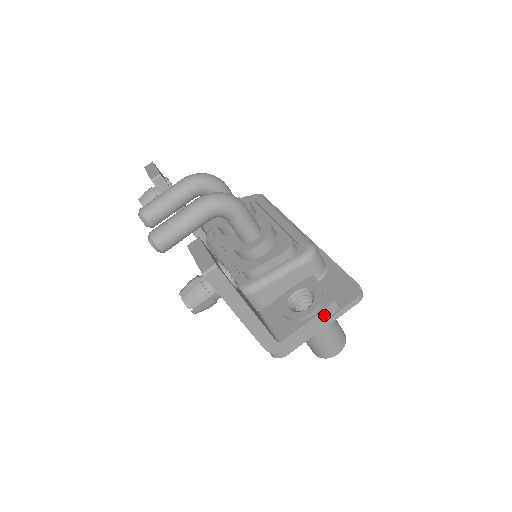
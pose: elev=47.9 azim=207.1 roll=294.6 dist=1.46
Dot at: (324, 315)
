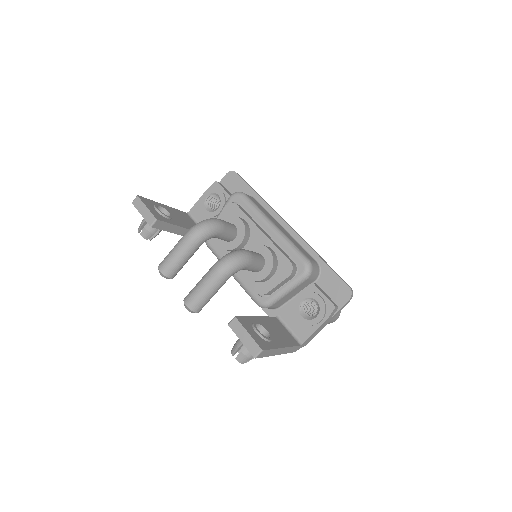
Dot at: (329, 318)
